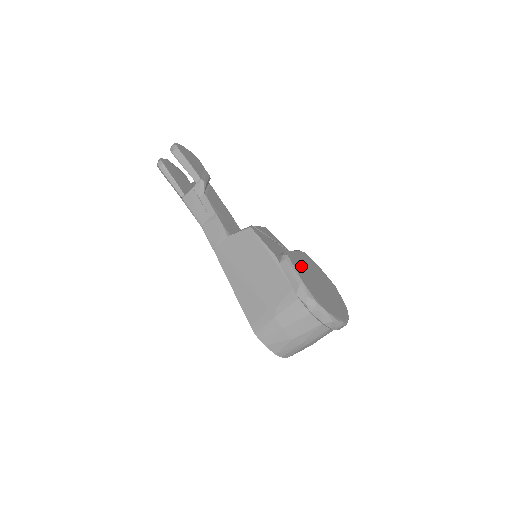
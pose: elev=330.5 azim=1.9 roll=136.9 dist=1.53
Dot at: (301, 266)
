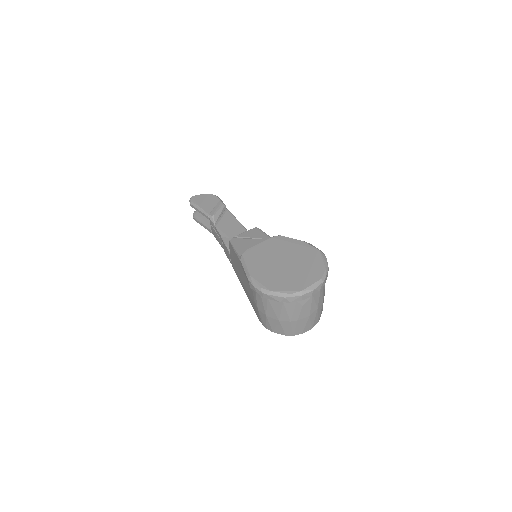
Dot at: (260, 257)
